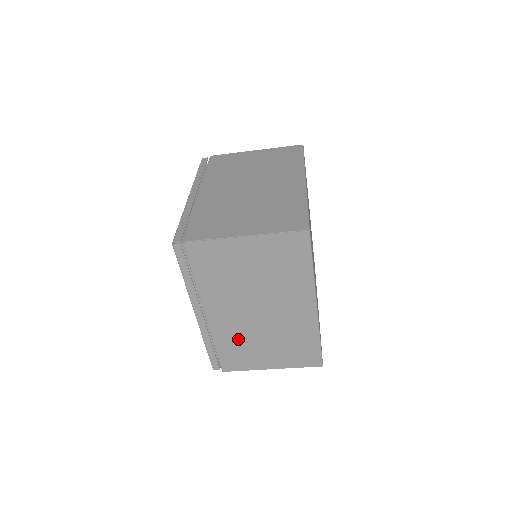
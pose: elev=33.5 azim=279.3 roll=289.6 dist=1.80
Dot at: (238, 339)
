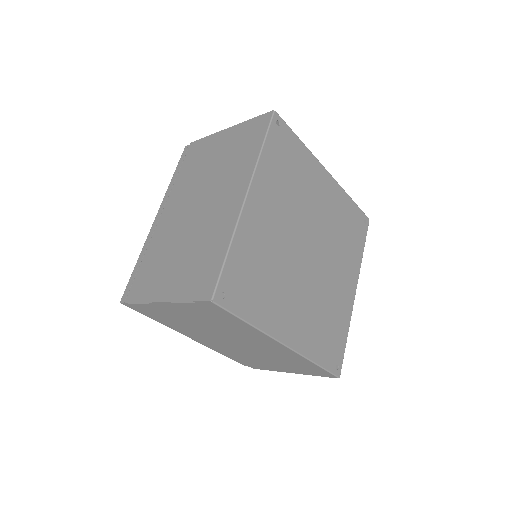
Dot at: (241, 355)
